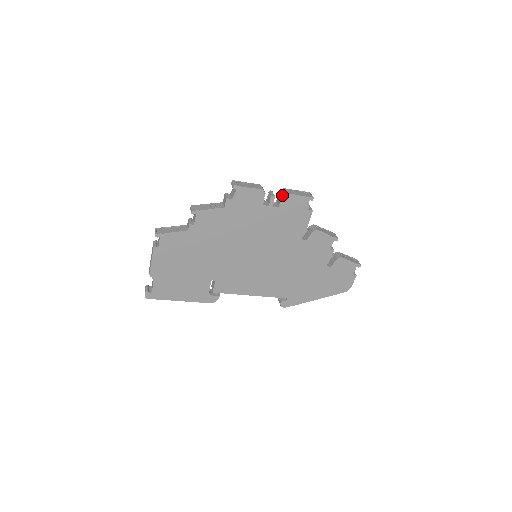
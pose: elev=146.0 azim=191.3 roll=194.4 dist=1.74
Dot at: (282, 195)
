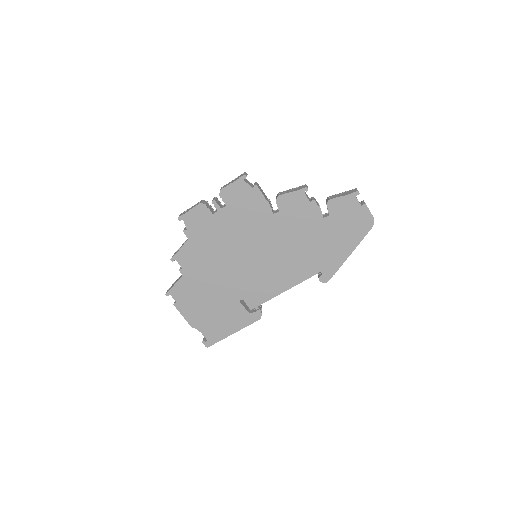
Dot at: (219, 194)
